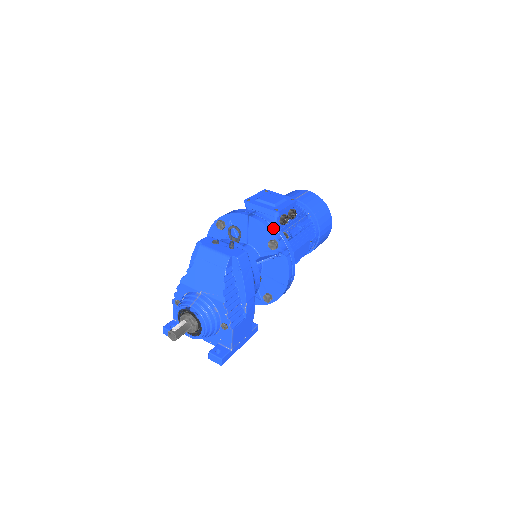
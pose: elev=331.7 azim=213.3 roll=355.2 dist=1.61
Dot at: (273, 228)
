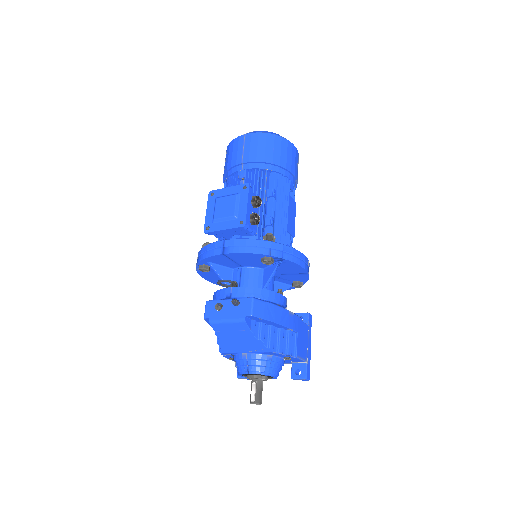
Dot at: (255, 248)
